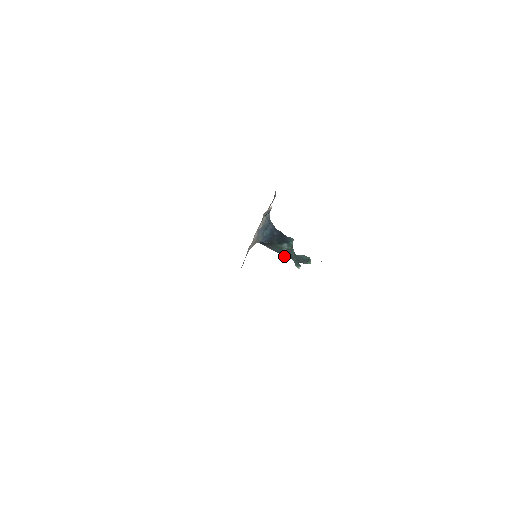
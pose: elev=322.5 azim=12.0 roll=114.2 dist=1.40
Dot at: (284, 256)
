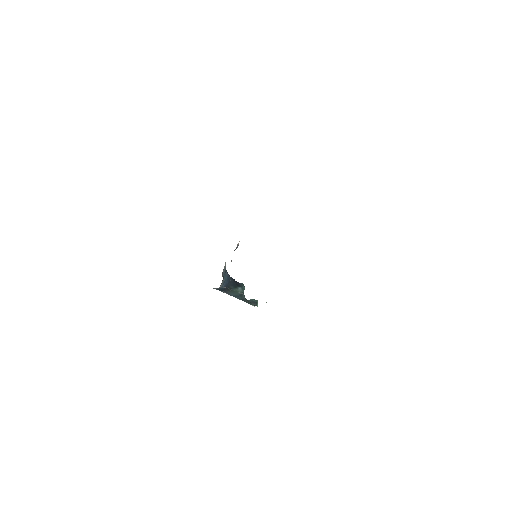
Dot at: (239, 299)
